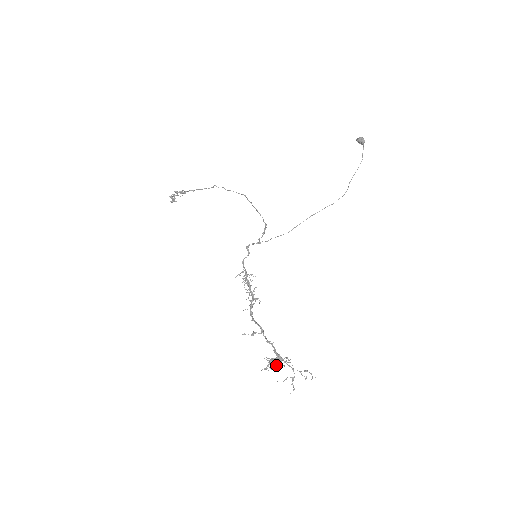
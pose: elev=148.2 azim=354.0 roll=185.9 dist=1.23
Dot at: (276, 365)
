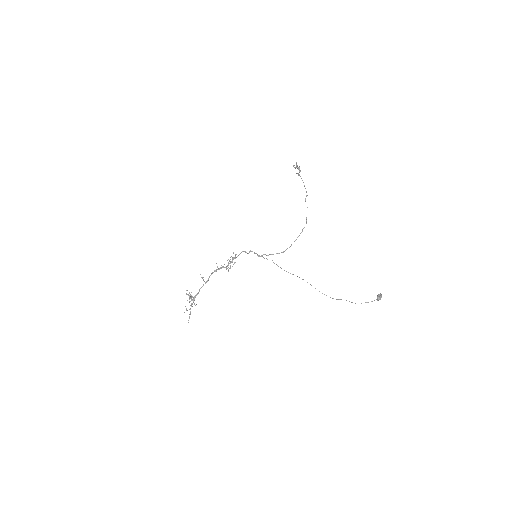
Dot at: (190, 298)
